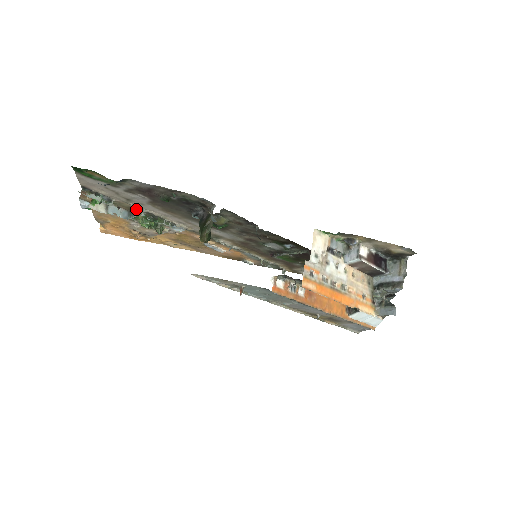
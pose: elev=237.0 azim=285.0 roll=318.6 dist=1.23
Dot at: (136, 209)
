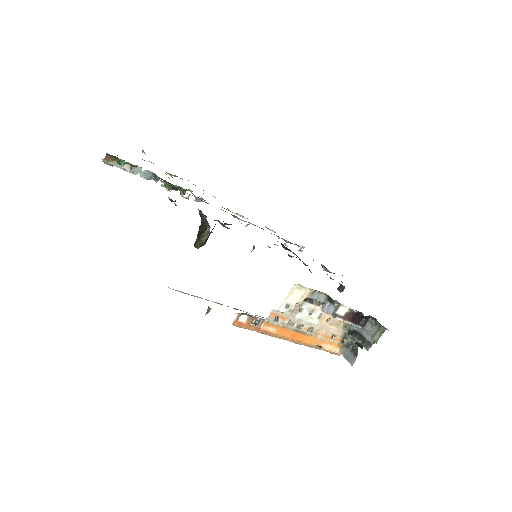
Dot at: (158, 177)
